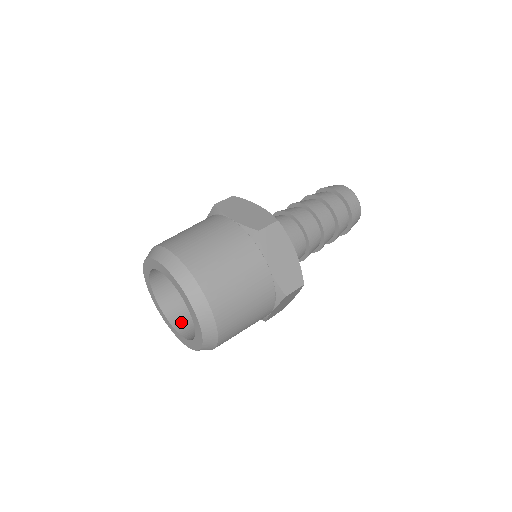
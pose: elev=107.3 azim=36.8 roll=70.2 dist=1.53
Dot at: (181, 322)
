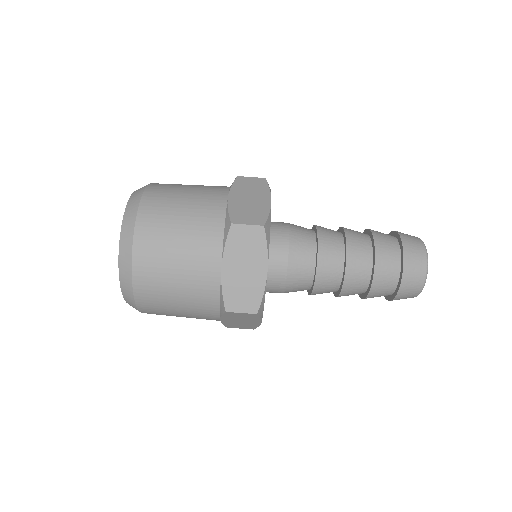
Dot at: occluded
